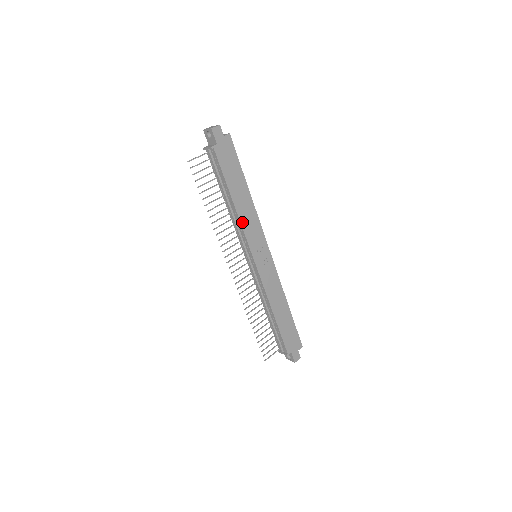
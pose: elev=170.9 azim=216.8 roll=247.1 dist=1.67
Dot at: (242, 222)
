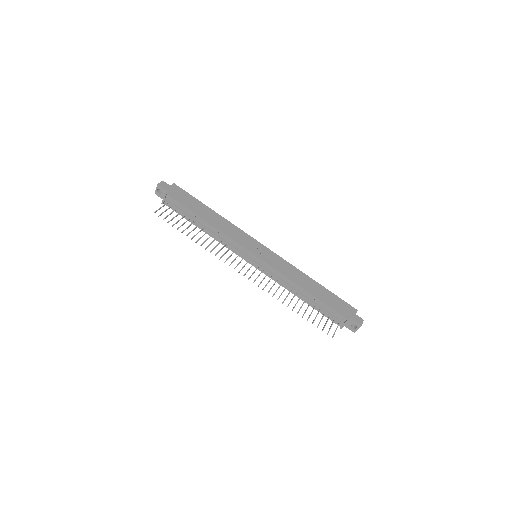
Dot at: (224, 232)
